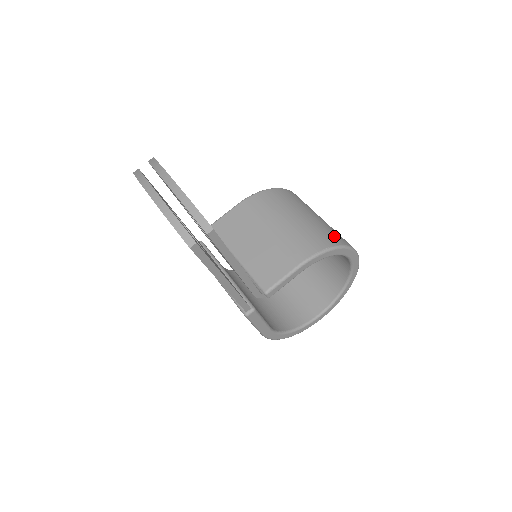
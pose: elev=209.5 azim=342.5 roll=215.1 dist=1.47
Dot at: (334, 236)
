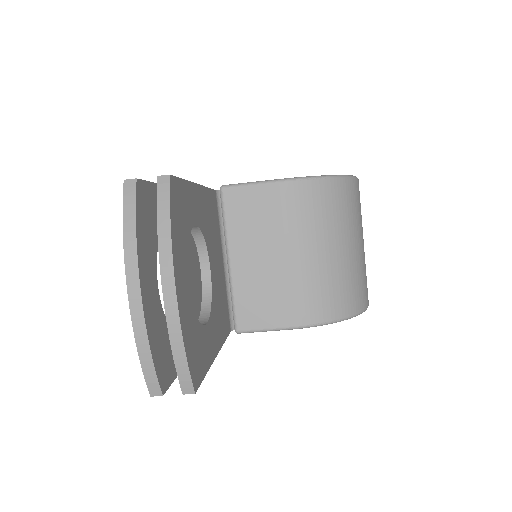
Dot at: (357, 295)
